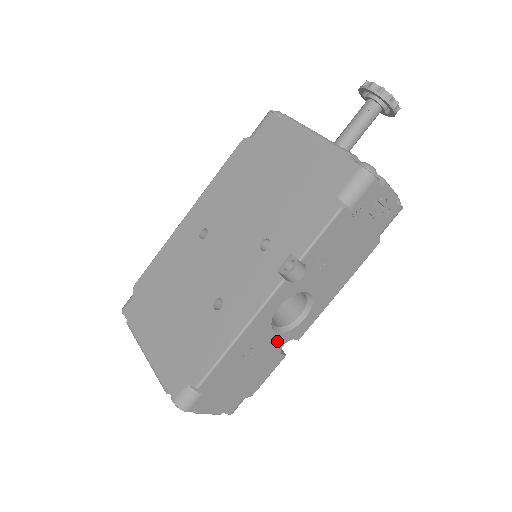
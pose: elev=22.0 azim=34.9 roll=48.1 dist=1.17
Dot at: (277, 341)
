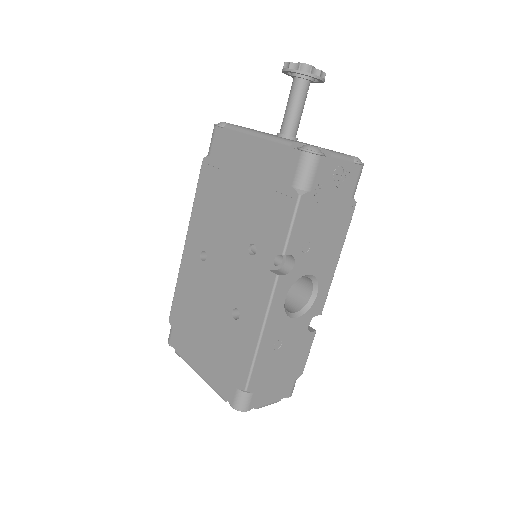
Dot at: (300, 324)
